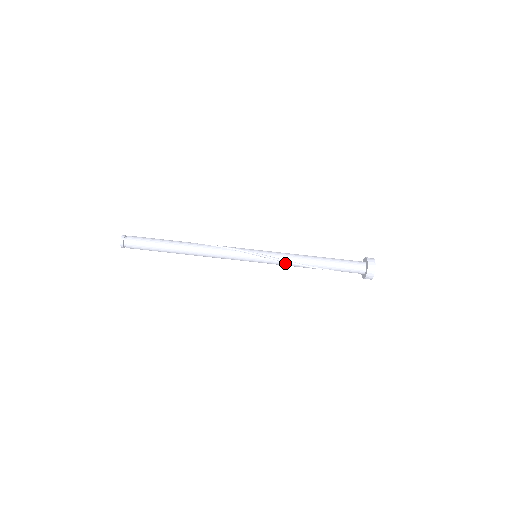
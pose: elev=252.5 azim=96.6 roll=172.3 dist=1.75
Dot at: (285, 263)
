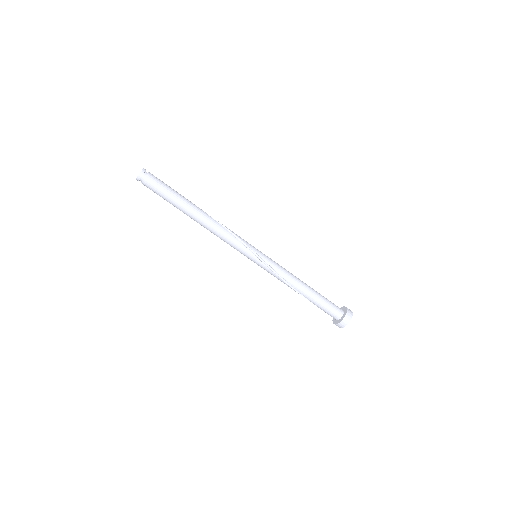
Dot at: (278, 277)
